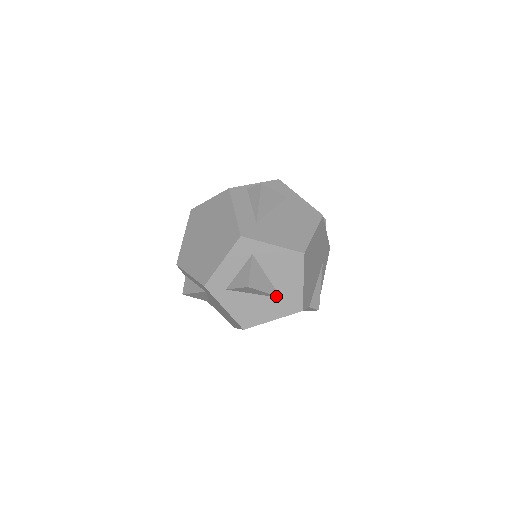
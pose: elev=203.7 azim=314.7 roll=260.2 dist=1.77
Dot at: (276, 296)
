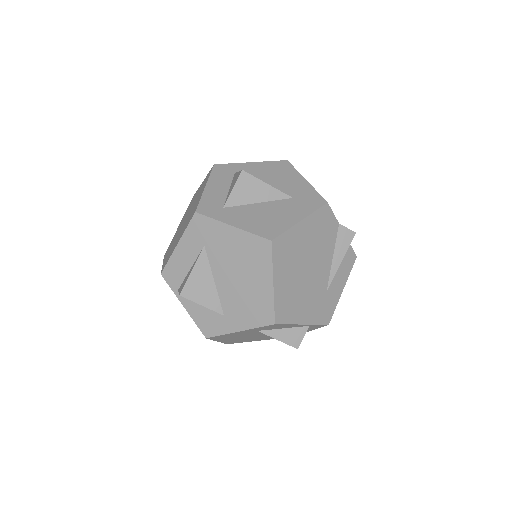
Dot at: (285, 195)
